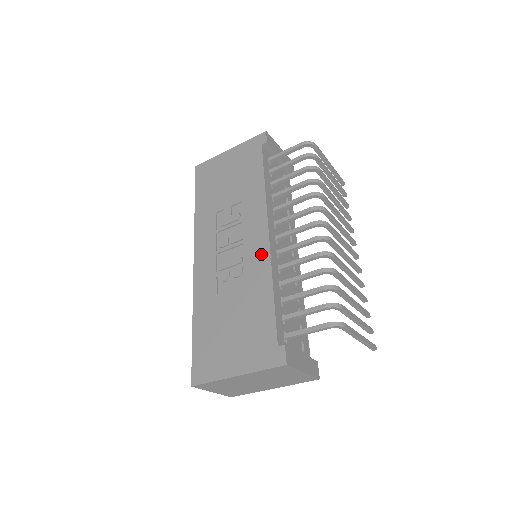
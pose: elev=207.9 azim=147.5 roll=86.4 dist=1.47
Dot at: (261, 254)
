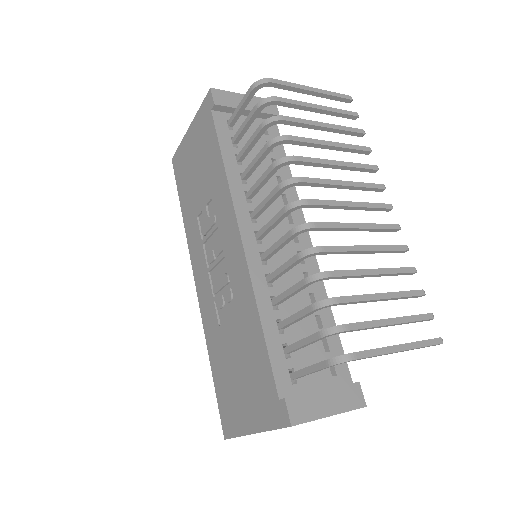
Dot at: (240, 270)
